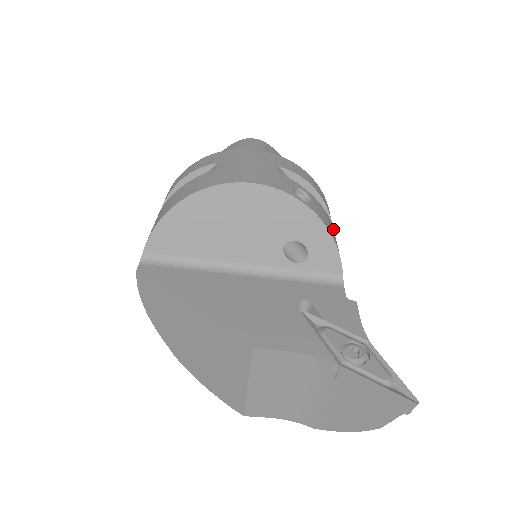
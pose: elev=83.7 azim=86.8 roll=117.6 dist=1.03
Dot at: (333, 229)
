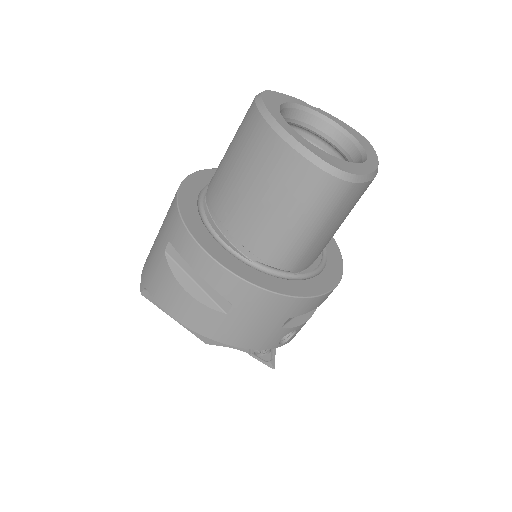
Dot at: occluded
